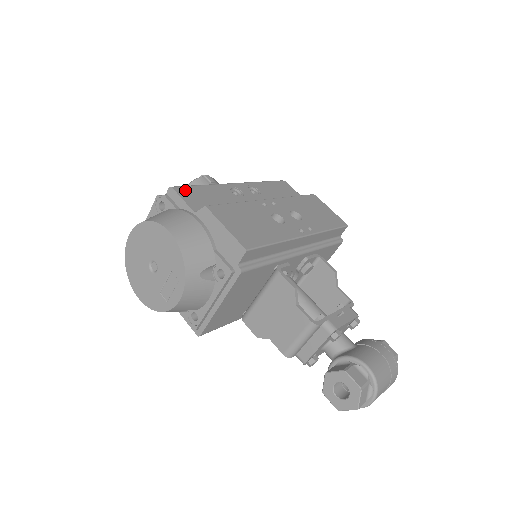
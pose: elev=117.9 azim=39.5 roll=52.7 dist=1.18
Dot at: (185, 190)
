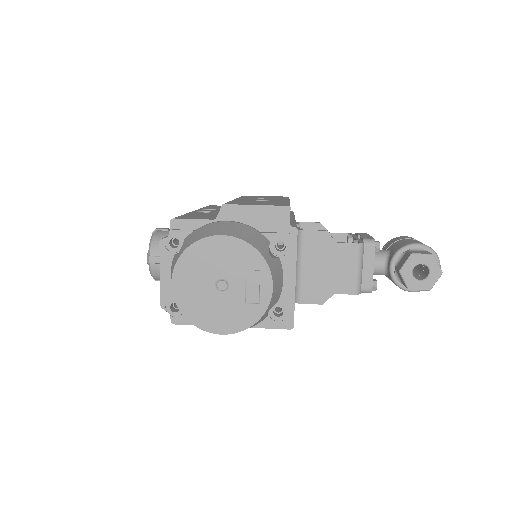
Dot at: (182, 217)
